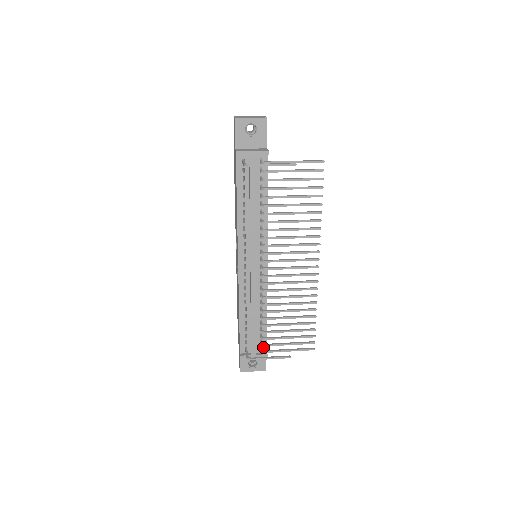
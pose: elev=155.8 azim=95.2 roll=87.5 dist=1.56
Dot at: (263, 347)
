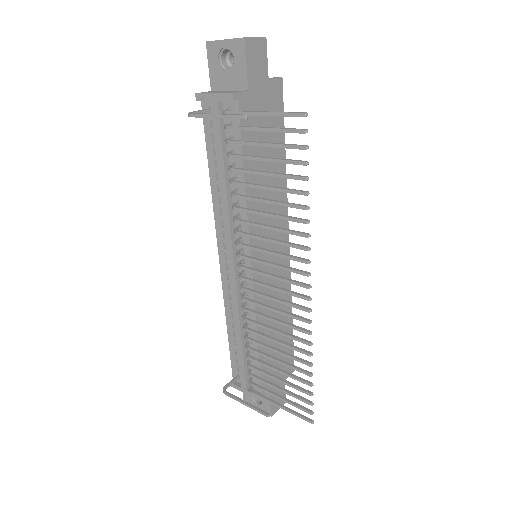
Dot at: occluded
